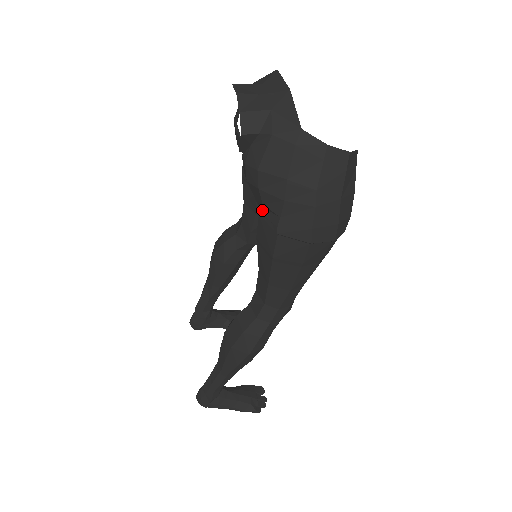
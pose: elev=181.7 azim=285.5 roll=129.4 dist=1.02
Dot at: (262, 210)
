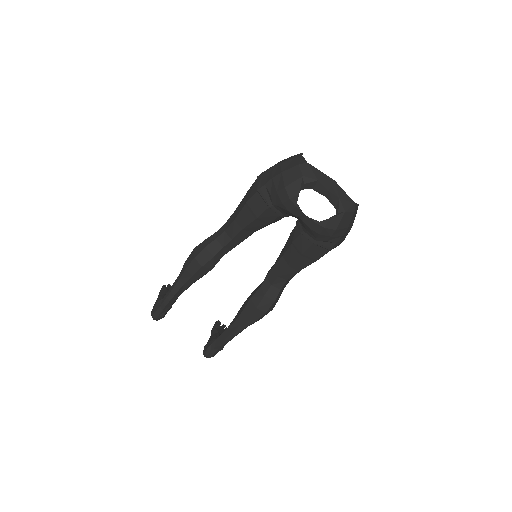
Dot at: (320, 243)
